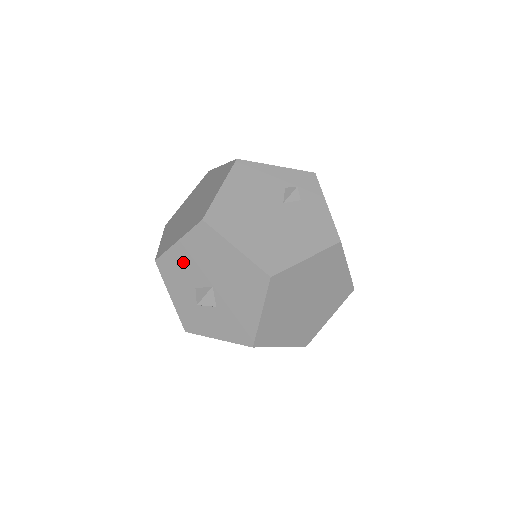
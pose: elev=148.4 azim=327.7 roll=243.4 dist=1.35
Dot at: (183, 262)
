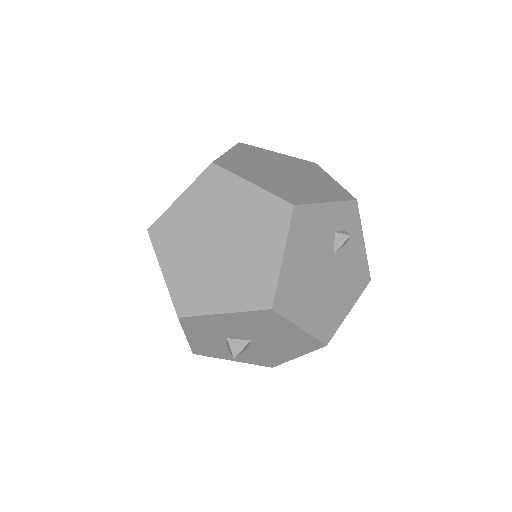
Dot at: (222, 325)
